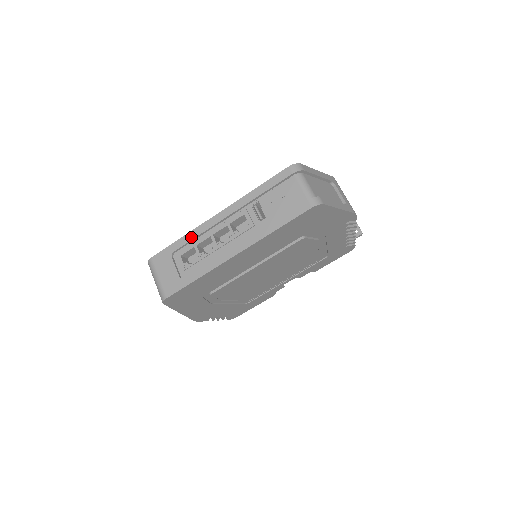
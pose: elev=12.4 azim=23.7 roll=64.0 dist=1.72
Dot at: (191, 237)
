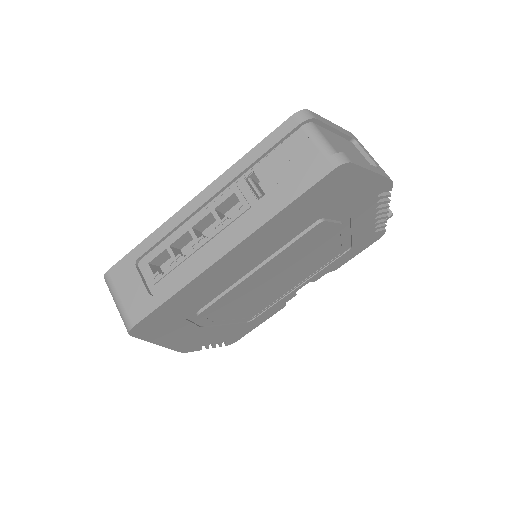
Dot at: (161, 235)
